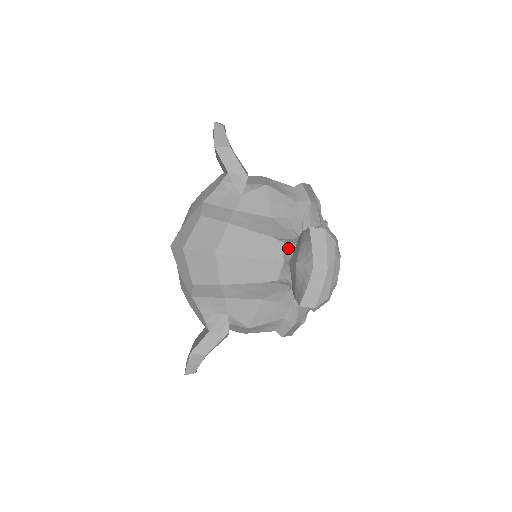
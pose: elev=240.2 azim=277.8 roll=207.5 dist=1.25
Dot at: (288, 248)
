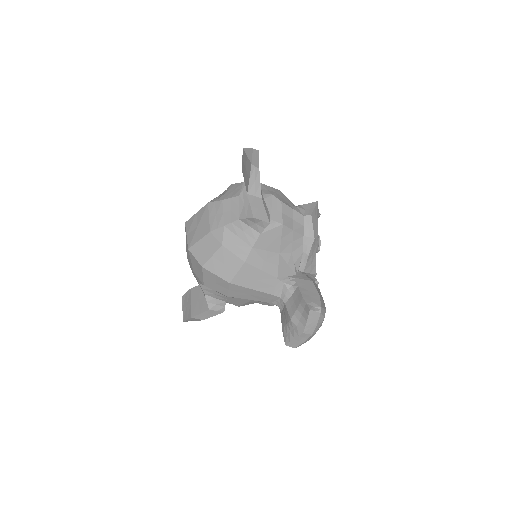
Dot at: (287, 291)
